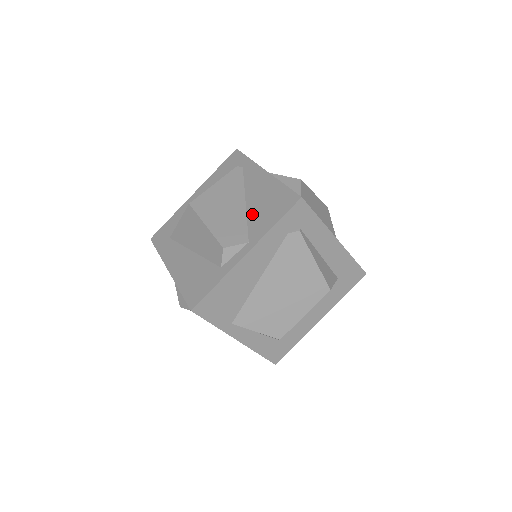
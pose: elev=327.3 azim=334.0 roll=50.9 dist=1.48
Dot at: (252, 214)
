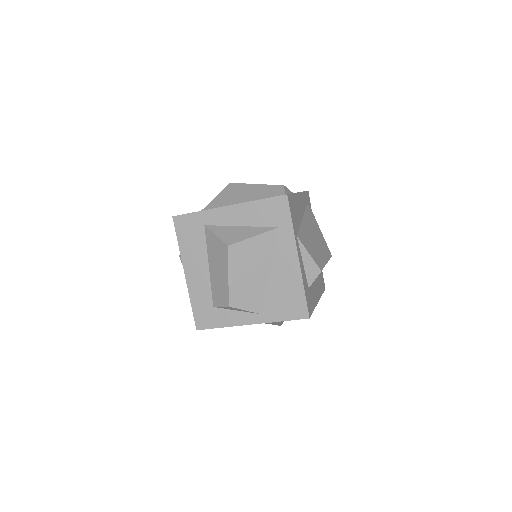
Dot at: occluded
